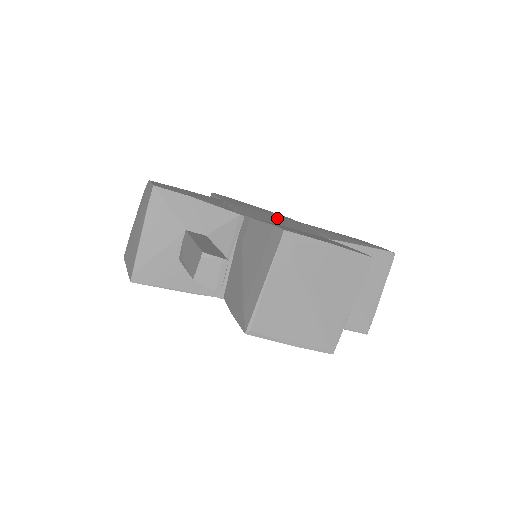
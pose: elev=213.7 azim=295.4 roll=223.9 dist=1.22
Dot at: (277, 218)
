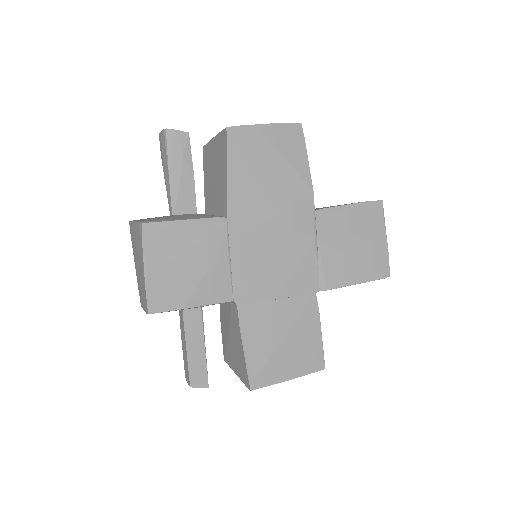
Dot at: (282, 249)
